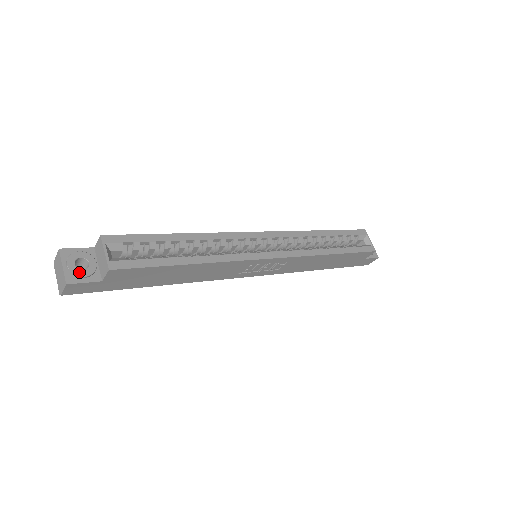
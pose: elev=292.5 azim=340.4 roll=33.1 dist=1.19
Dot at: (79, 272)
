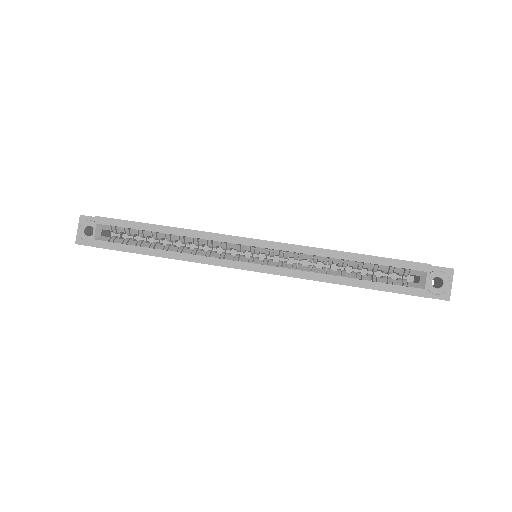
Dot at: (85, 237)
